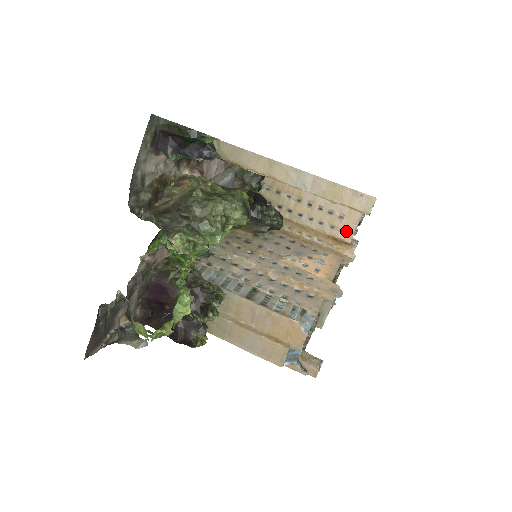
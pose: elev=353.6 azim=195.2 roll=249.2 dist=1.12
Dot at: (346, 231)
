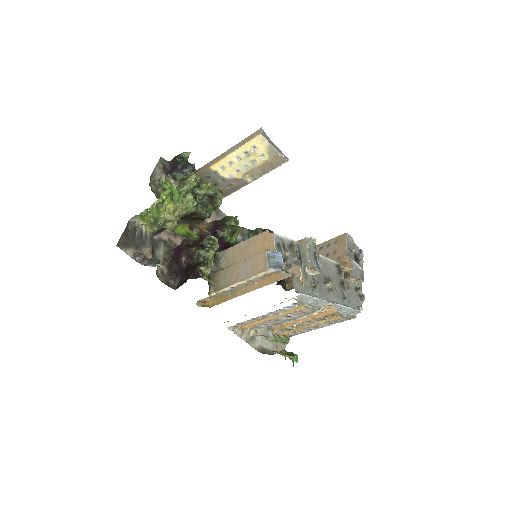
Dot at: (340, 256)
